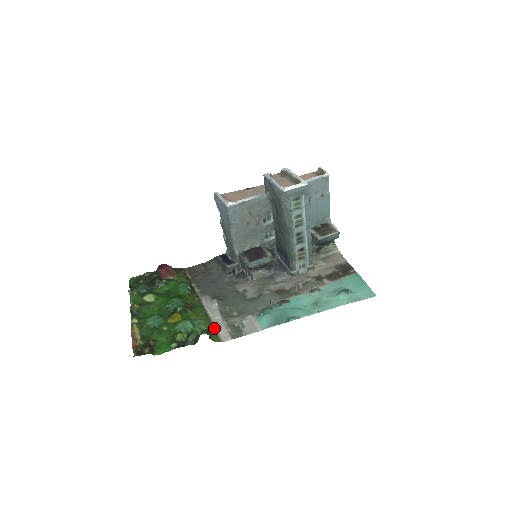
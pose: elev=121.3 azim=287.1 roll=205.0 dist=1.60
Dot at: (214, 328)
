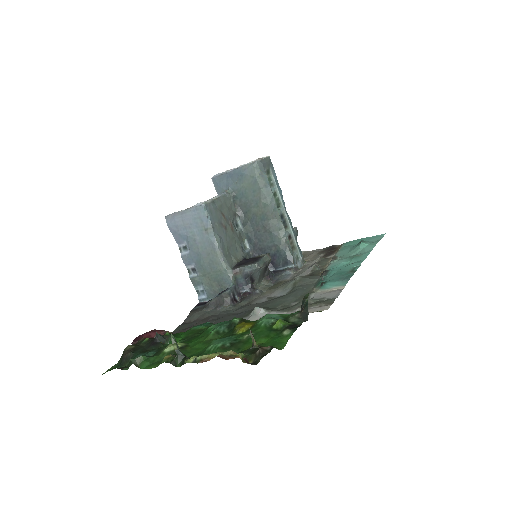
Dot at: occluded
